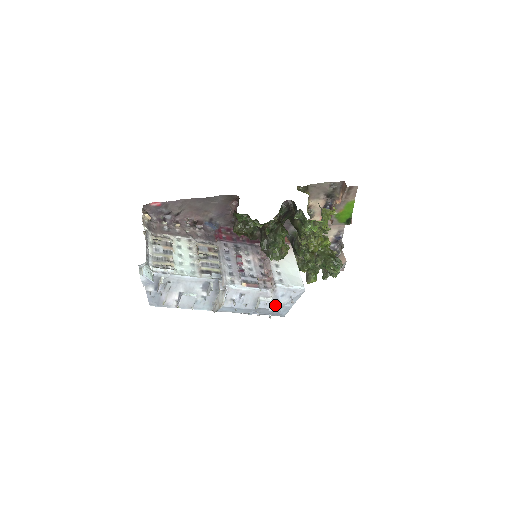
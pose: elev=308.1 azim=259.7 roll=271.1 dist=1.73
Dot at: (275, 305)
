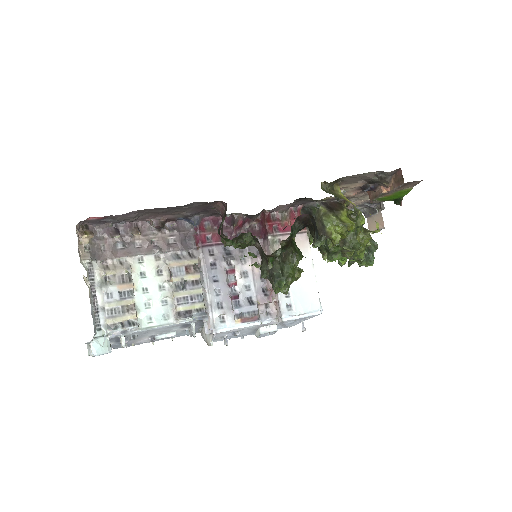
Dot at: (281, 326)
